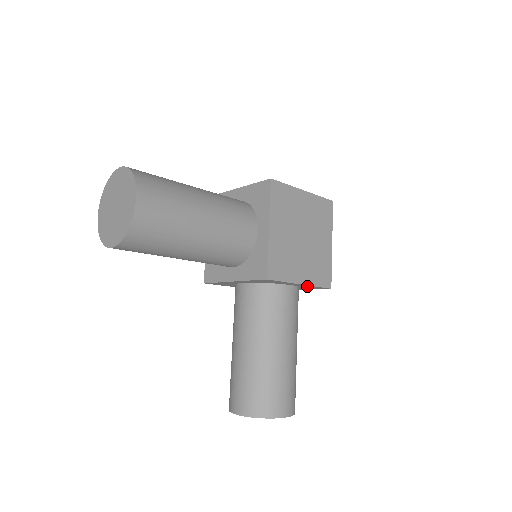
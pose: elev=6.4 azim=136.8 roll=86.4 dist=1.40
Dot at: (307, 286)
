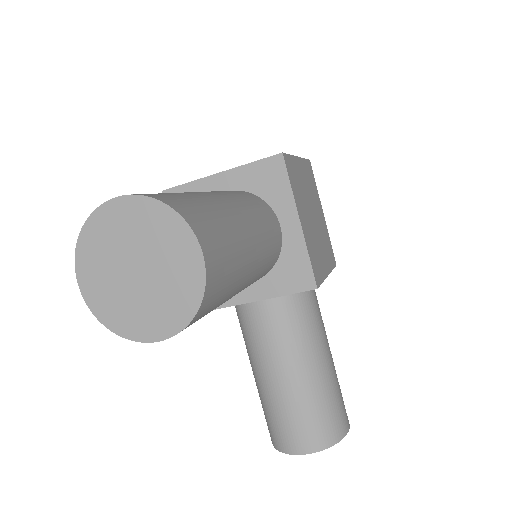
Dot at: occluded
